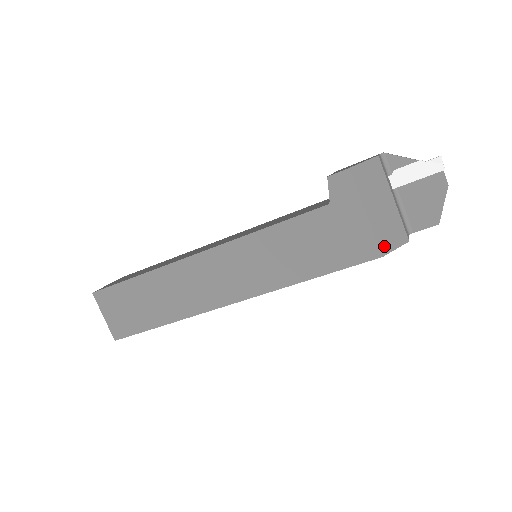
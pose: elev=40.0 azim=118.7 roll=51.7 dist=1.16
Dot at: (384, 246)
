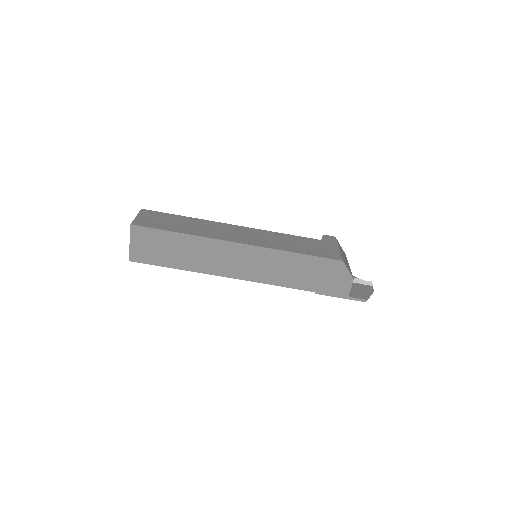
Dot at: (344, 261)
